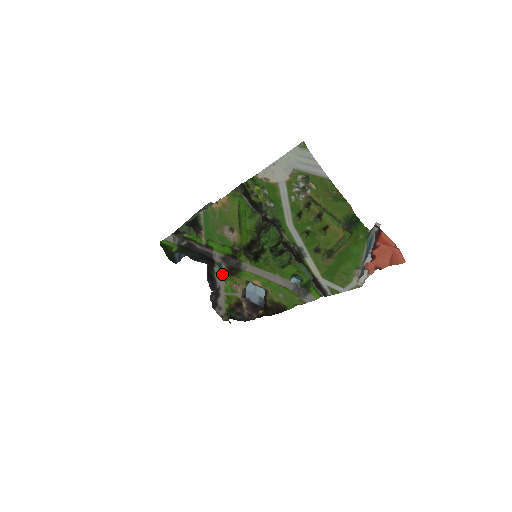
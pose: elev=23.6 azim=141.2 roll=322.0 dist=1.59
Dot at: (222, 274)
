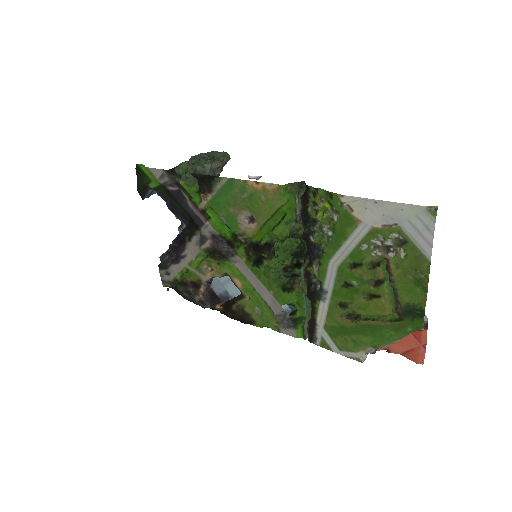
Dot at: (199, 248)
